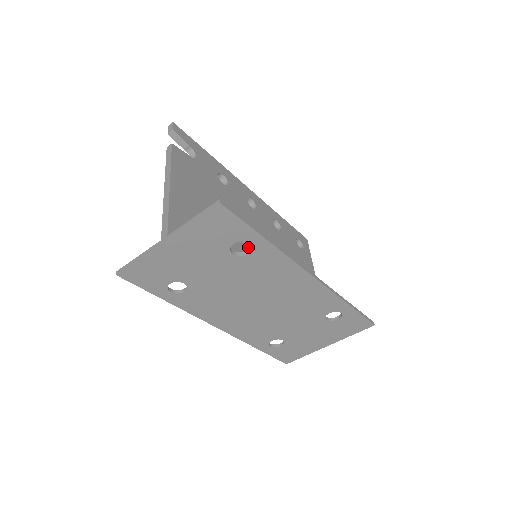
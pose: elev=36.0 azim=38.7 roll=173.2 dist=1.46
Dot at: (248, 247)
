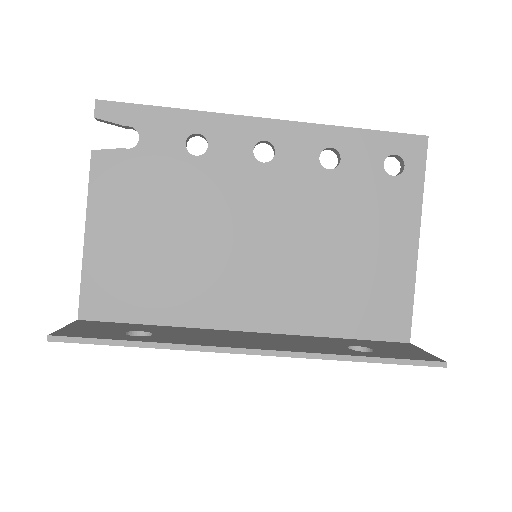
Dot at: (233, 255)
